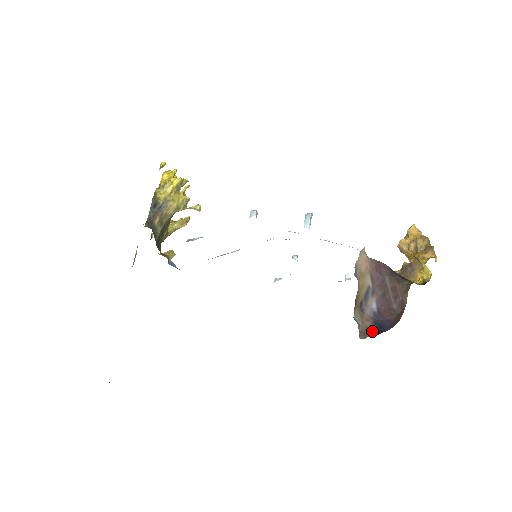
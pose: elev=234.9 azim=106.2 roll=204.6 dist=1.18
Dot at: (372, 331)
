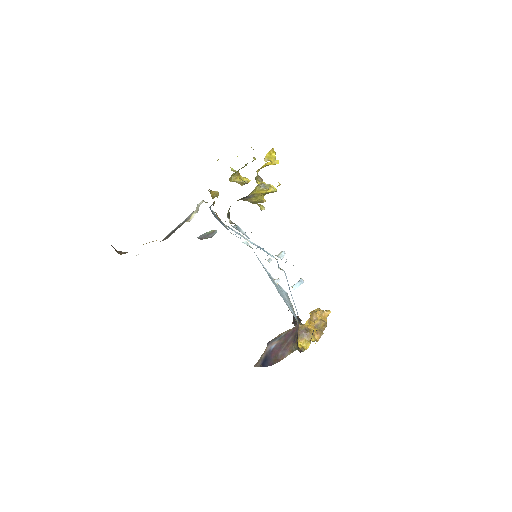
Dot at: (261, 363)
